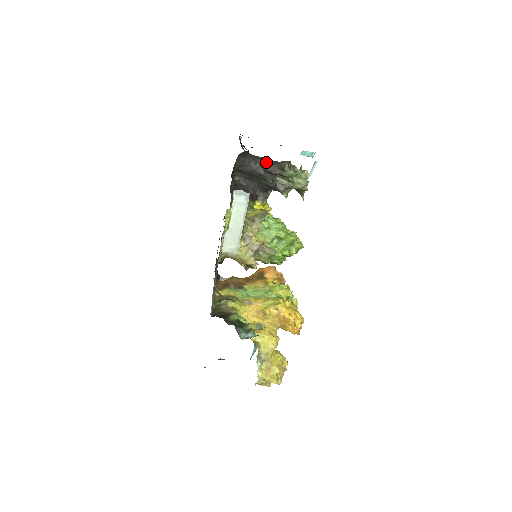
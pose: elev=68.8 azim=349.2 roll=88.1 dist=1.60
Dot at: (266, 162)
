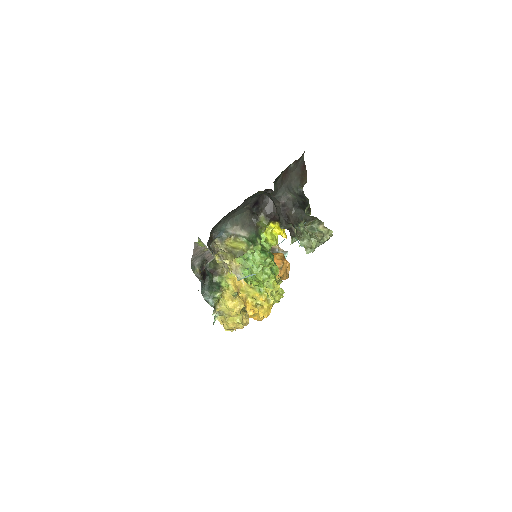
Dot at: (290, 206)
